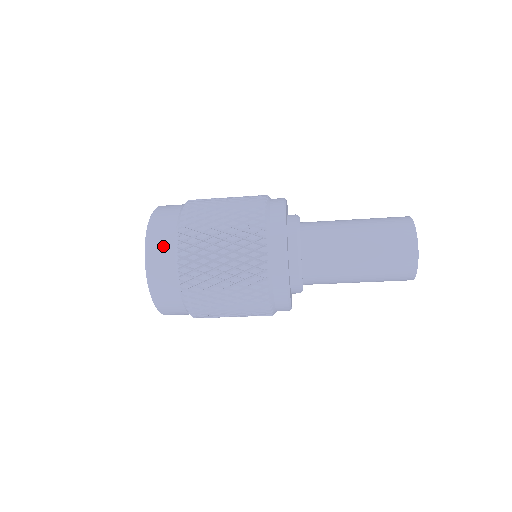
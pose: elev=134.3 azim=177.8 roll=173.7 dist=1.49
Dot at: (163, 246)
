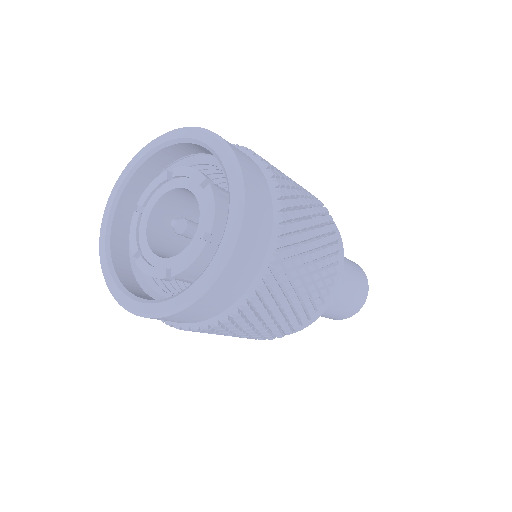
Dot at: (262, 204)
